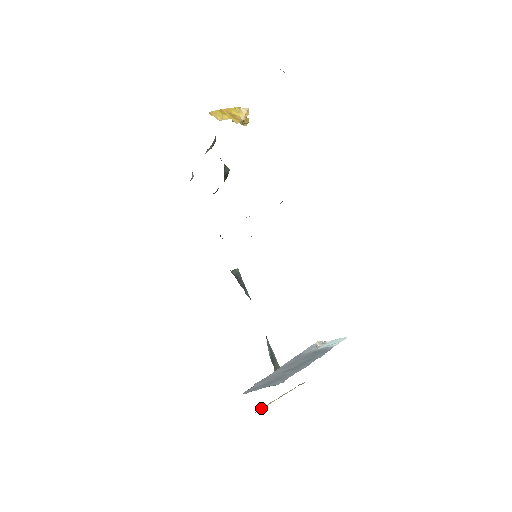
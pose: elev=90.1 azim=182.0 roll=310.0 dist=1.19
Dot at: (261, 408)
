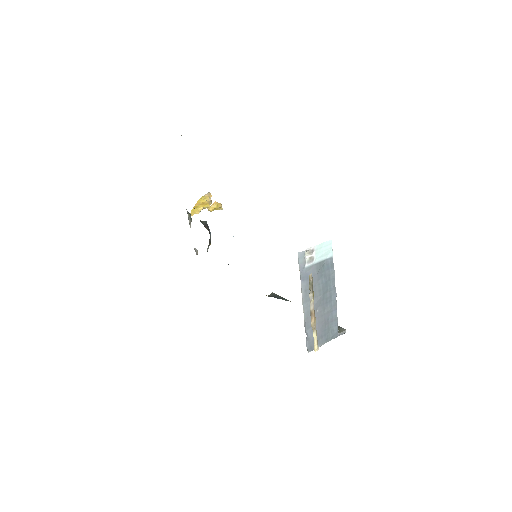
Dot at: occluded
